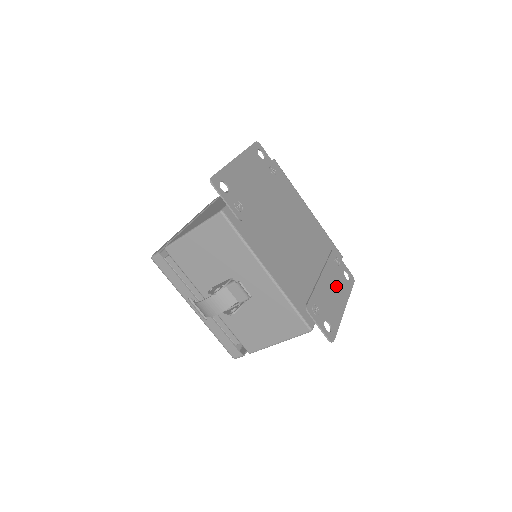
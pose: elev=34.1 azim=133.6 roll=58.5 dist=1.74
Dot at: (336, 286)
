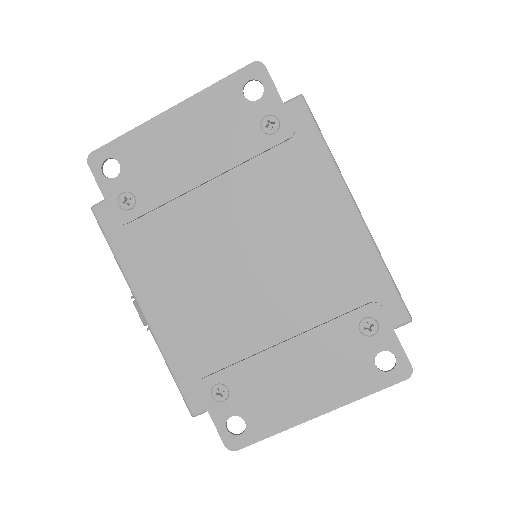
Dot at: (322, 371)
